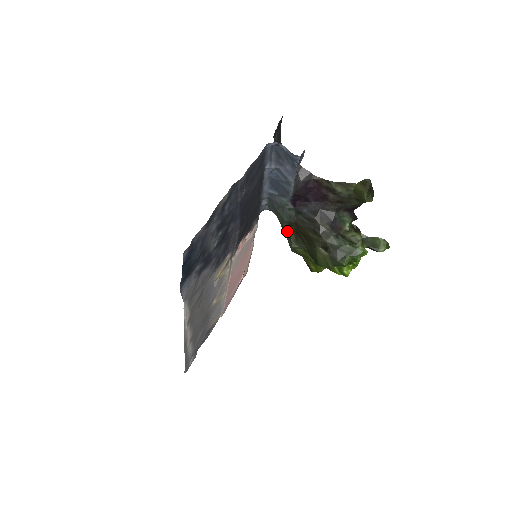
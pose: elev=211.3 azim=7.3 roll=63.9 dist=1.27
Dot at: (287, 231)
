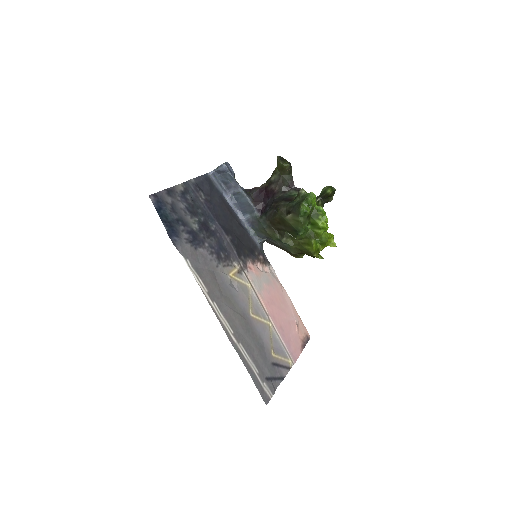
Dot at: (273, 235)
